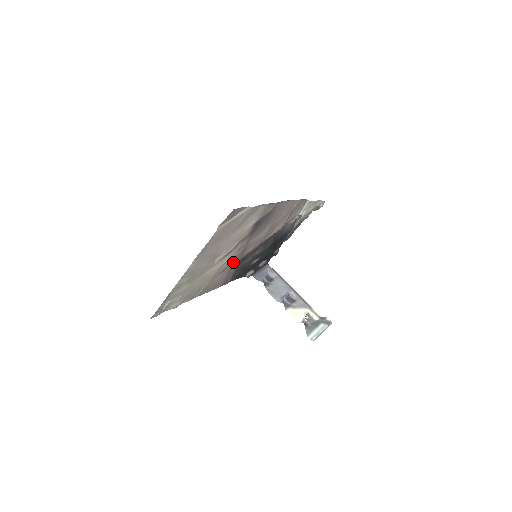
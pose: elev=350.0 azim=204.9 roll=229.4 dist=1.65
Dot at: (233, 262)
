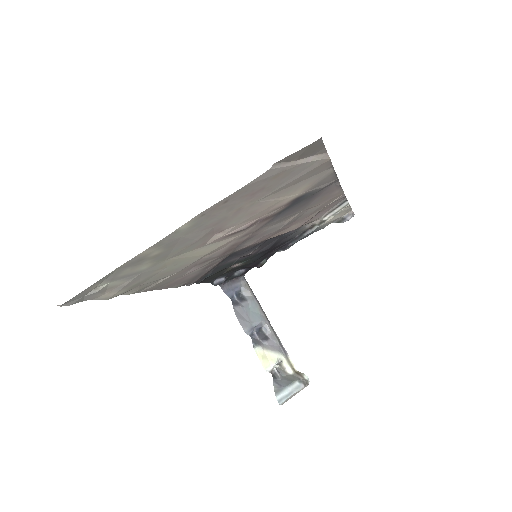
Dot at: (222, 253)
